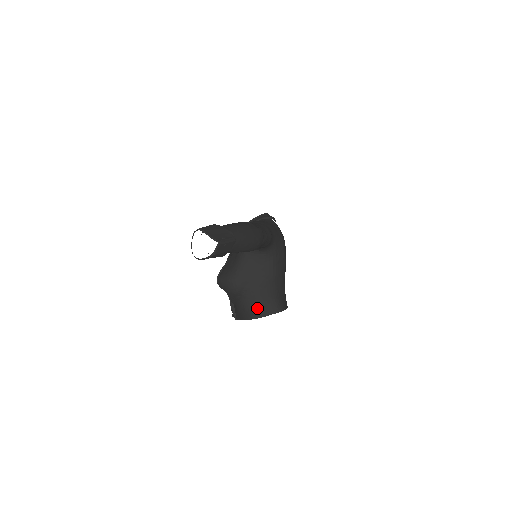
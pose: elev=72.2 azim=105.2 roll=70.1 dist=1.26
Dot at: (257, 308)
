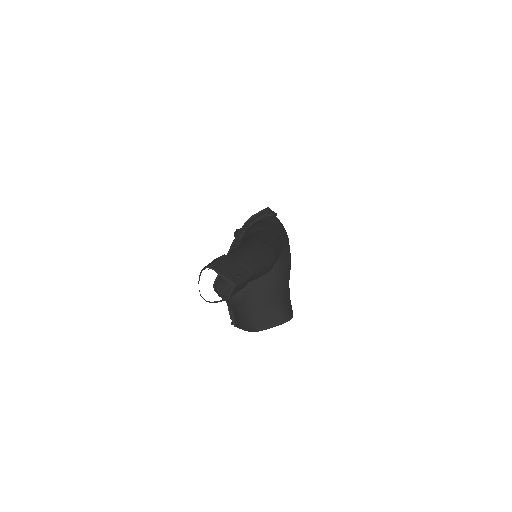
Dot at: (262, 319)
